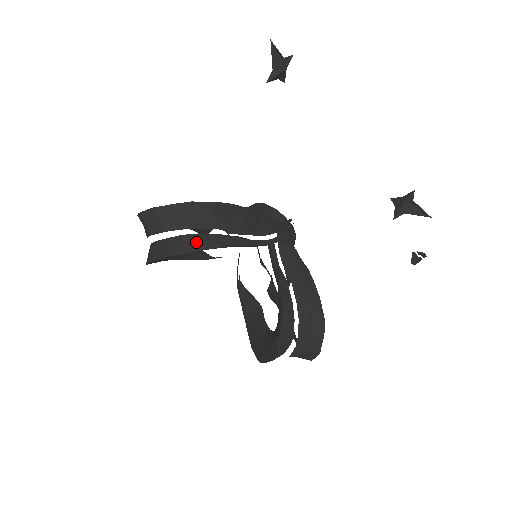
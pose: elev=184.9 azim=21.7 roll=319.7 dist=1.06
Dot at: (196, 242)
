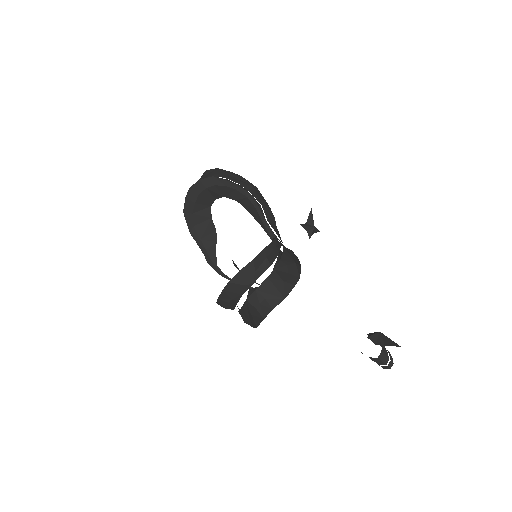
Dot at: (235, 183)
